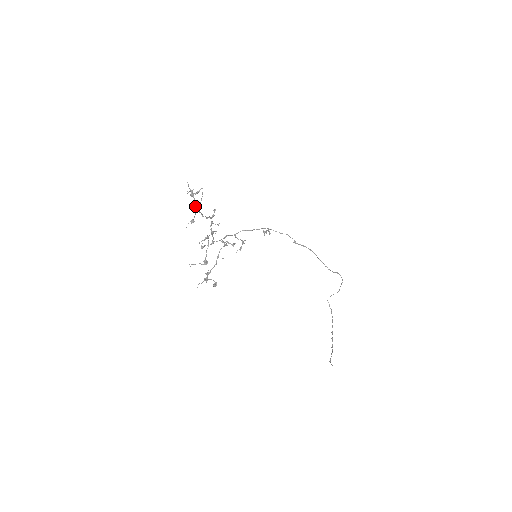
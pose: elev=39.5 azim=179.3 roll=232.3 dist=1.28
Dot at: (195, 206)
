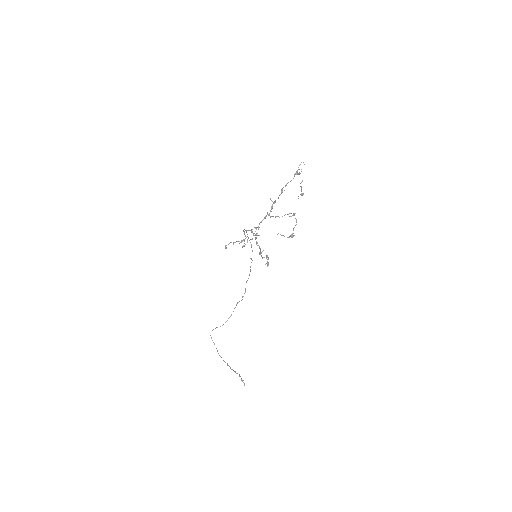
Dot at: (286, 185)
